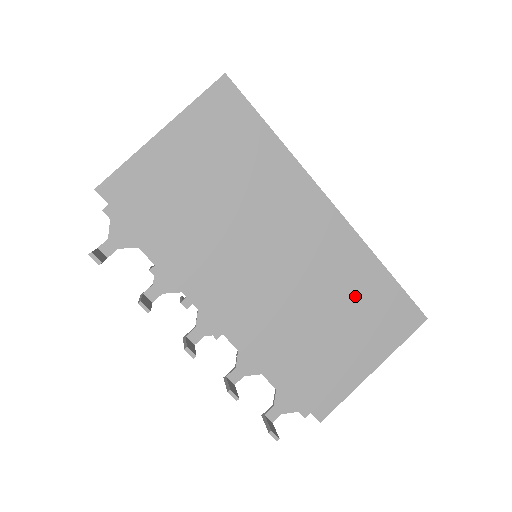
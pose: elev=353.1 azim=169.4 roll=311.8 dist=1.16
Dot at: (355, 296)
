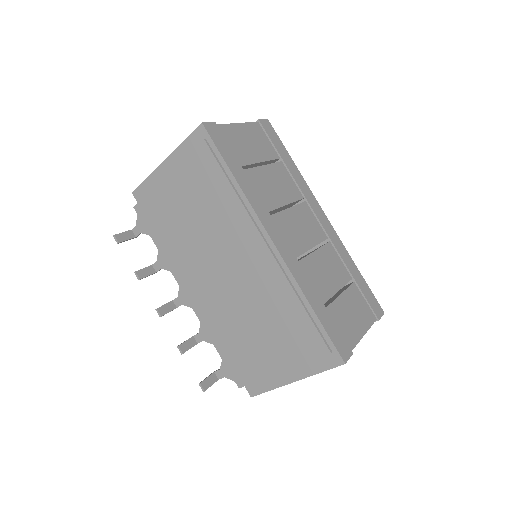
Dot at: (281, 319)
